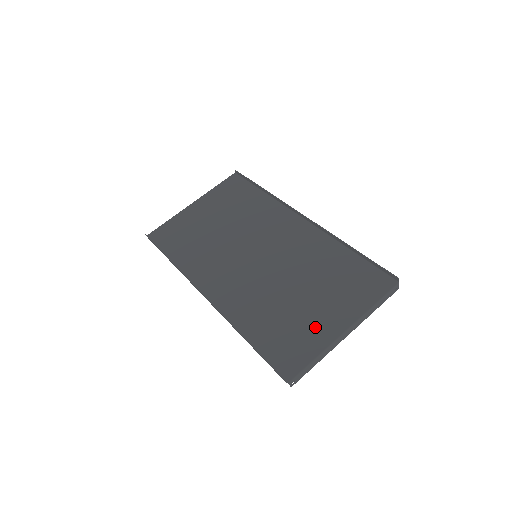
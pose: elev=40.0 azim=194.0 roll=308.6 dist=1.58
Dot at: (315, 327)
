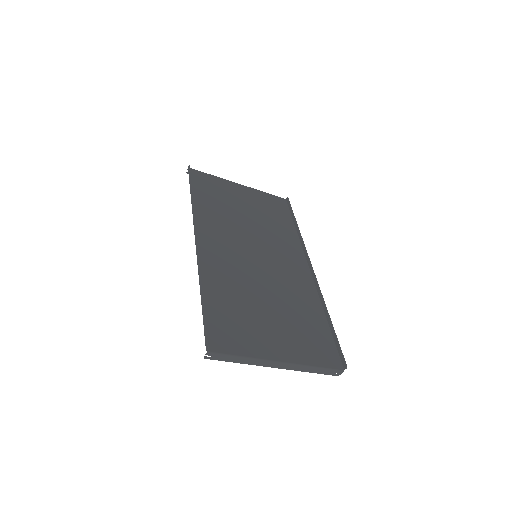
Dot at: (260, 338)
